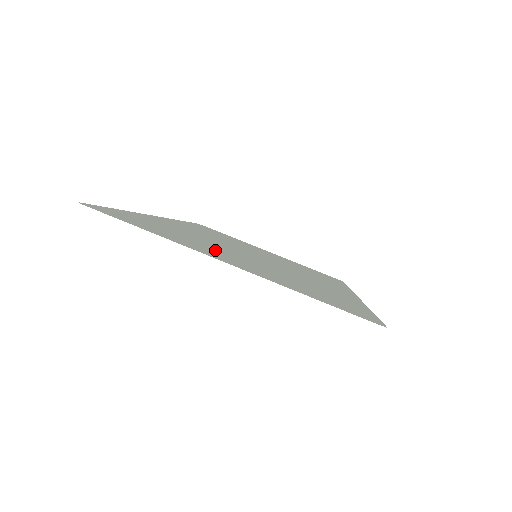
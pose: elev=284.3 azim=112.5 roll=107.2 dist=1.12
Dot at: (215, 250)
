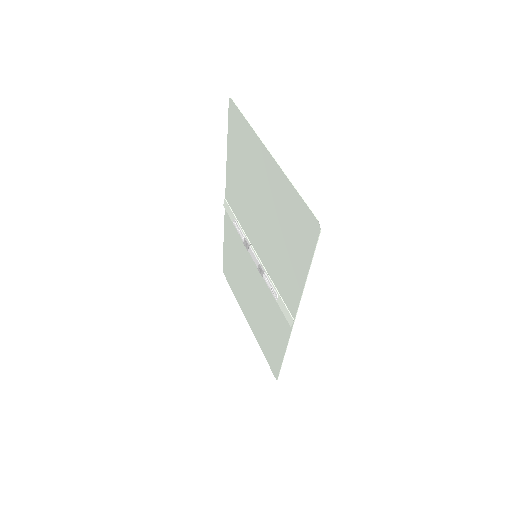
Dot at: (258, 179)
